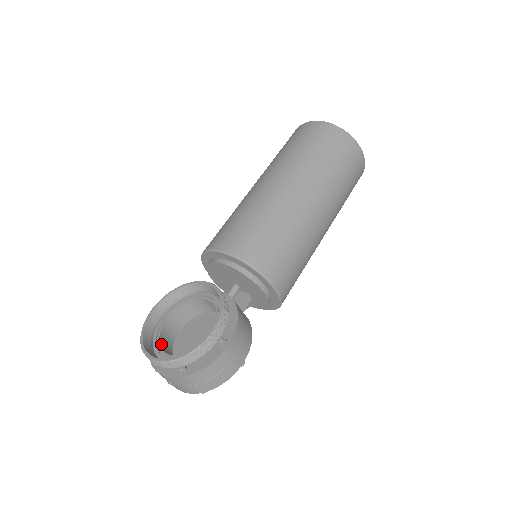
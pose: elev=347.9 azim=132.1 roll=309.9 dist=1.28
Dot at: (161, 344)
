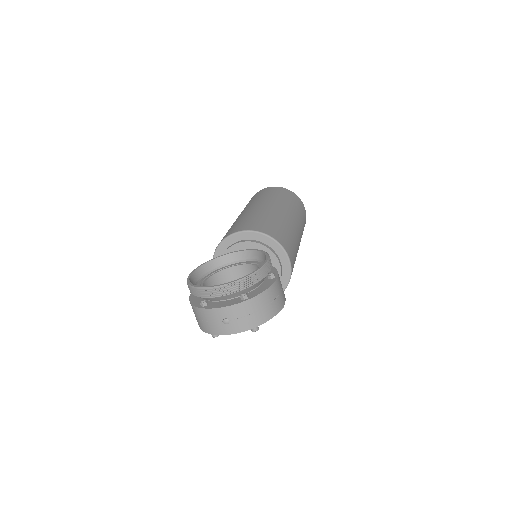
Dot at: occluded
